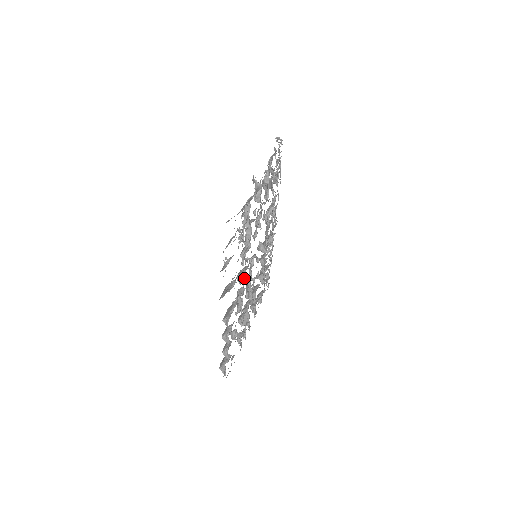
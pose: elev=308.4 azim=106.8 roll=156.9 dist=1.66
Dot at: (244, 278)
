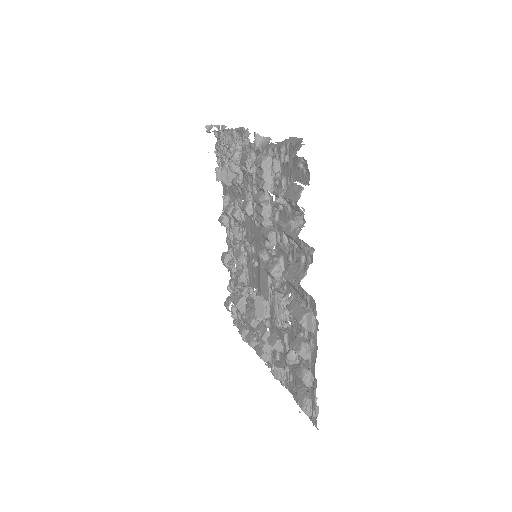
Dot at: (283, 267)
